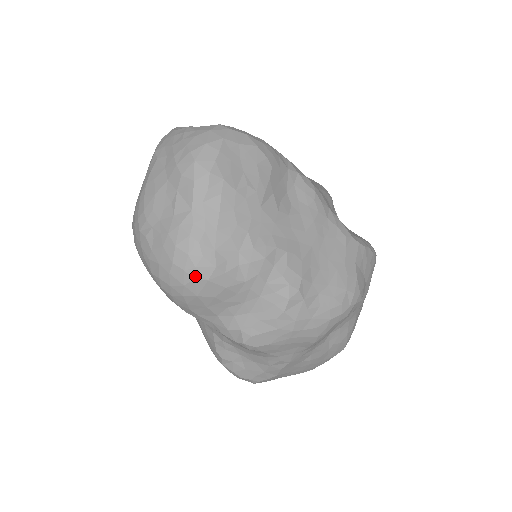
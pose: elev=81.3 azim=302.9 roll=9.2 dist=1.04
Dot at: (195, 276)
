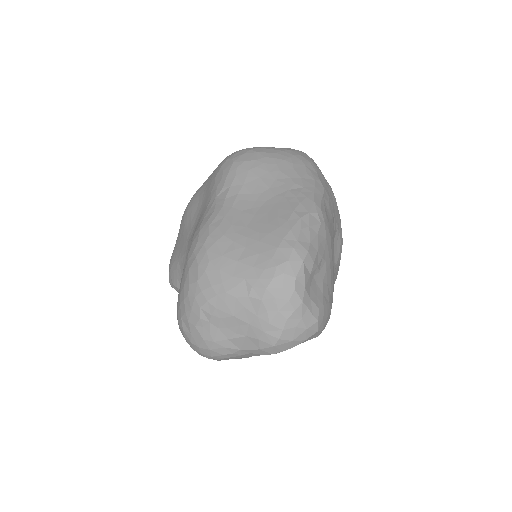
Dot at: (203, 356)
